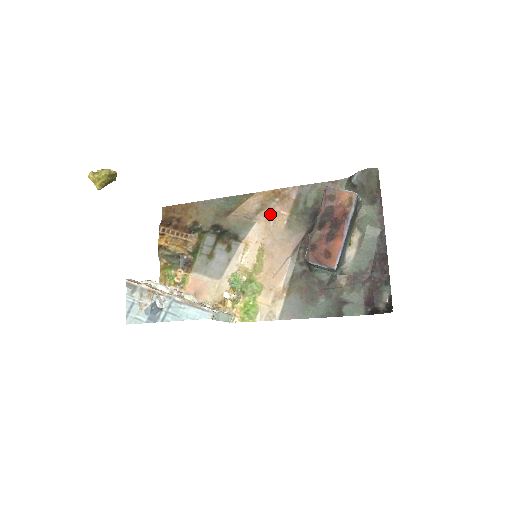
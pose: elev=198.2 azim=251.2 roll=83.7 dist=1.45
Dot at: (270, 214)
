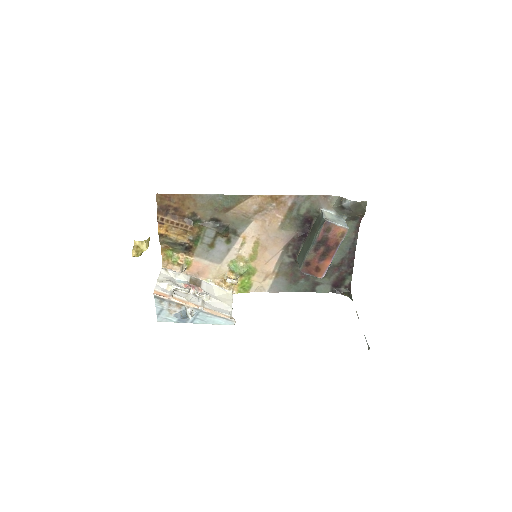
Dot at: (267, 216)
